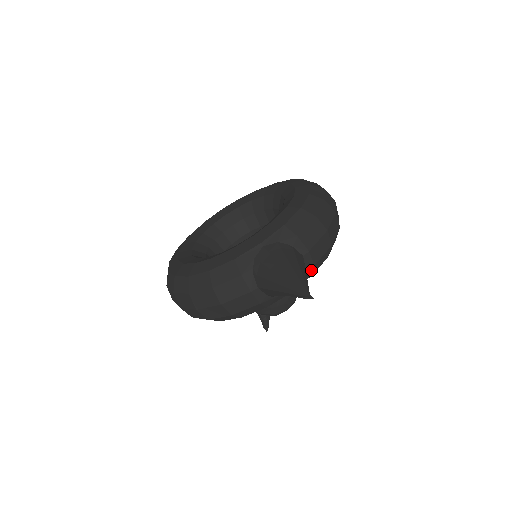
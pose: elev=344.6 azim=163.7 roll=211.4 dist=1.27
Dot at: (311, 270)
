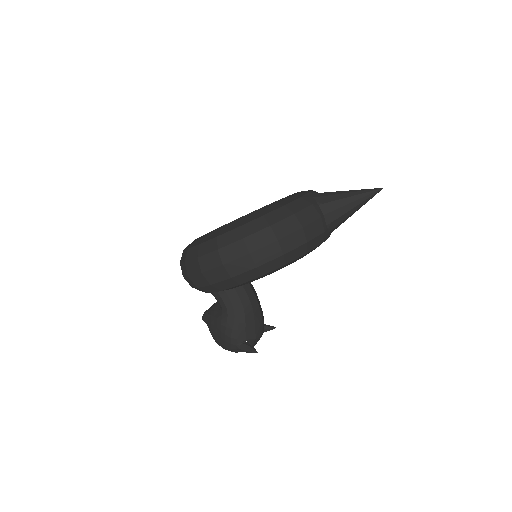
Dot at: occluded
